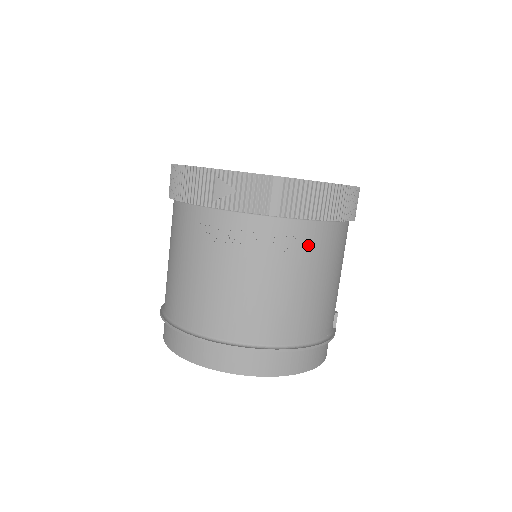
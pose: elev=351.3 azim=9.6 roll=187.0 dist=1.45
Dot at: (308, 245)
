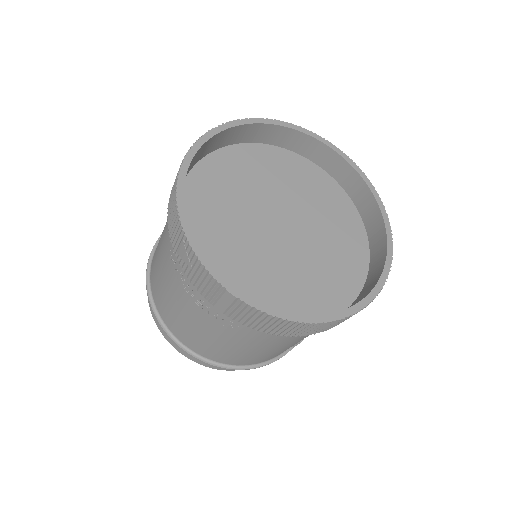
Dot at: (253, 334)
